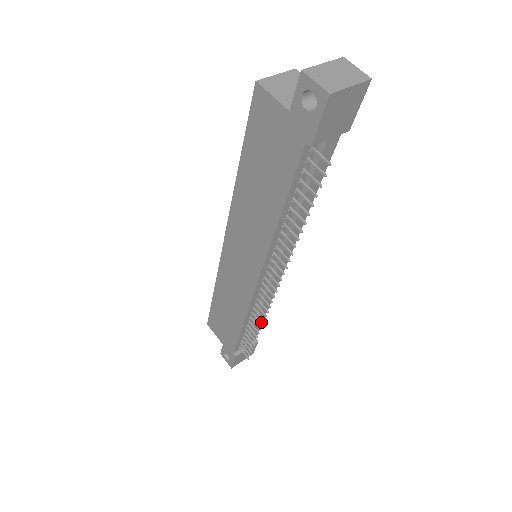
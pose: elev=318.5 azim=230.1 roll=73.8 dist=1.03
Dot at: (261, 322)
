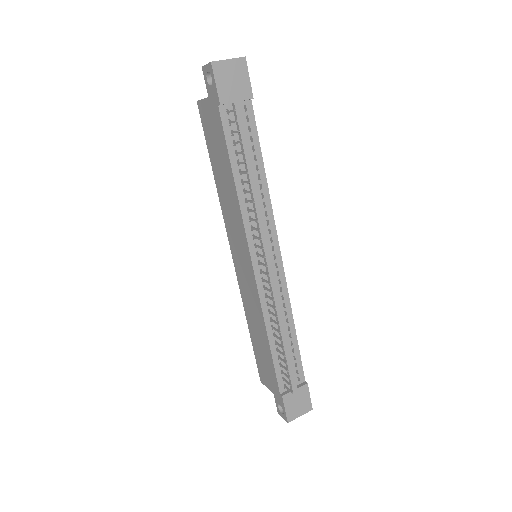
Dot at: (297, 349)
